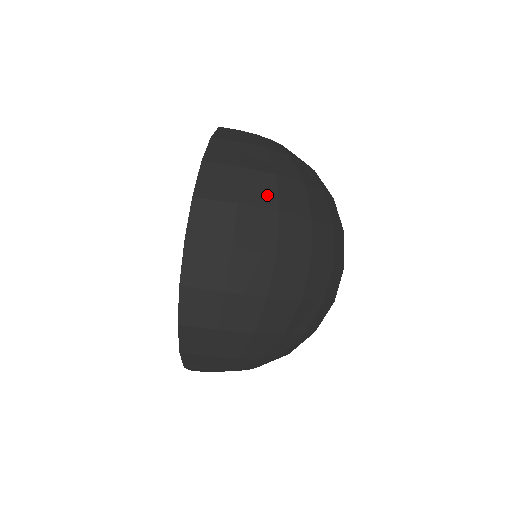
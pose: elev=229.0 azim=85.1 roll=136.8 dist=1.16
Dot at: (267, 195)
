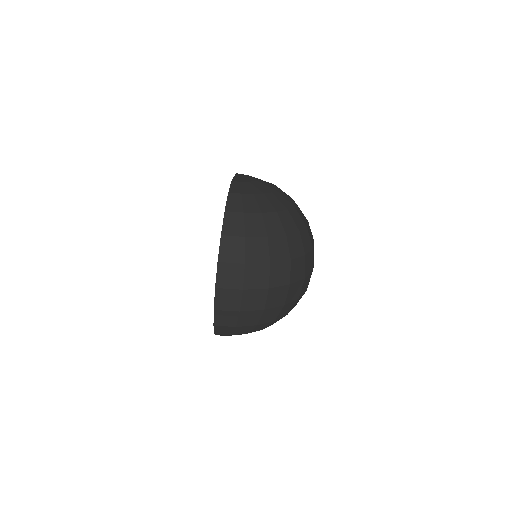
Dot at: (262, 253)
